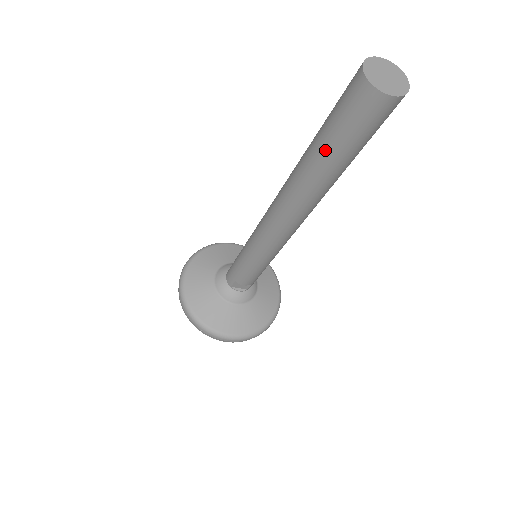
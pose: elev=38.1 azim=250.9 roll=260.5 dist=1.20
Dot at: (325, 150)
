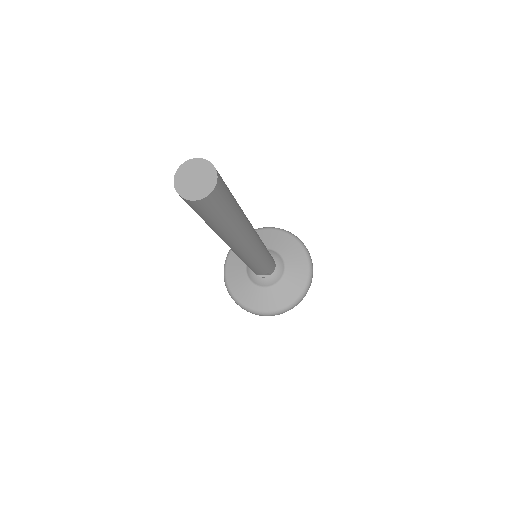
Dot at: occluded
